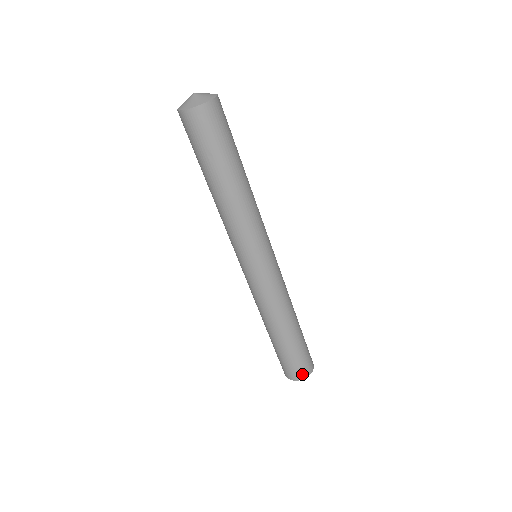
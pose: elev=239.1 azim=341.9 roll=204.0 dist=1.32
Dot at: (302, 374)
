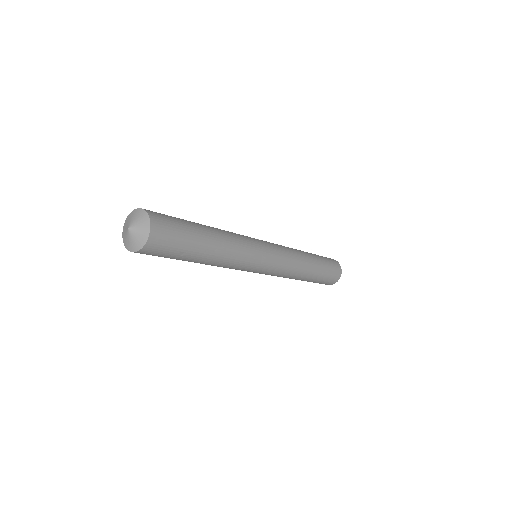
Dot at: (337, 277)
